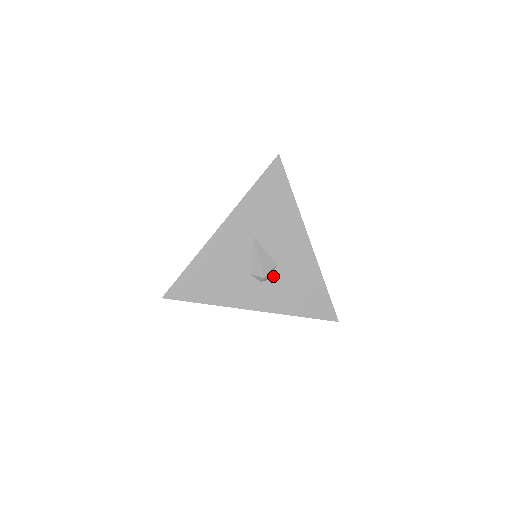
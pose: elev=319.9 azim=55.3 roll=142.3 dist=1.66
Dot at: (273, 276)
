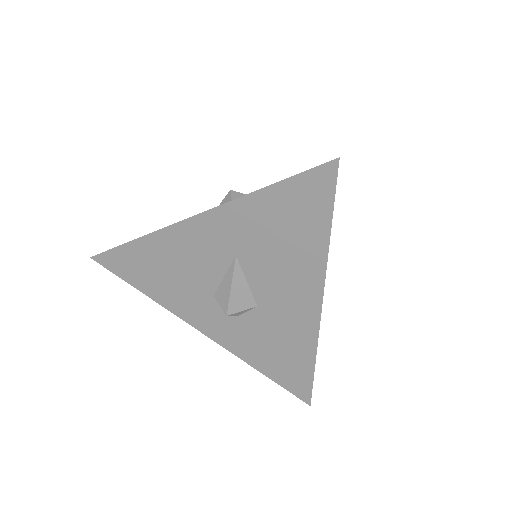
Dot at: (245, 315)
